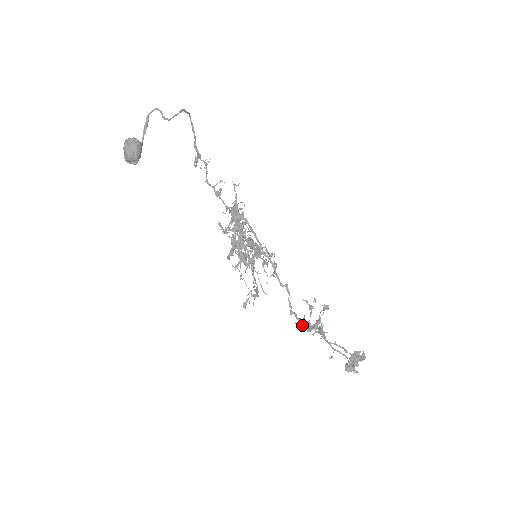
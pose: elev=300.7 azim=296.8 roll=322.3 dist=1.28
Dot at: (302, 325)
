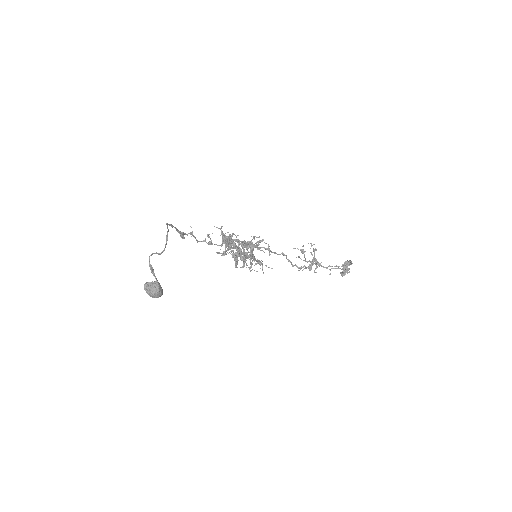
Dot at: occluded
